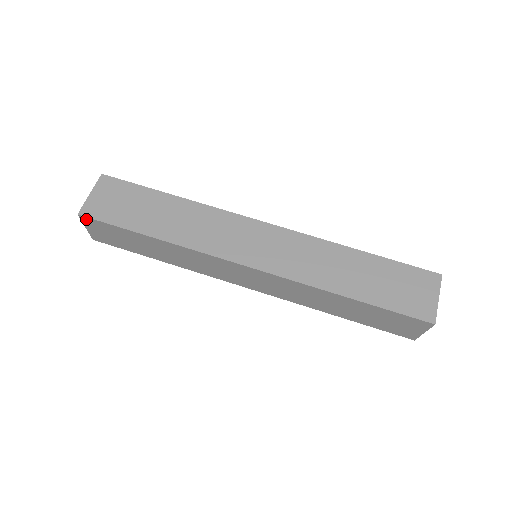
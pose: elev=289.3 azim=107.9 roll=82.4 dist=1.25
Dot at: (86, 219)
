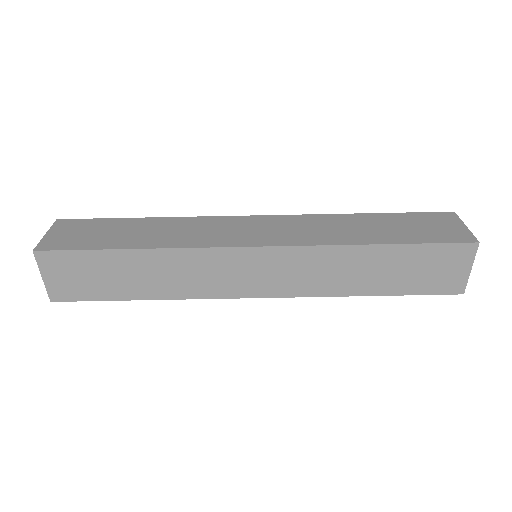
Dot at: (61, 298)
